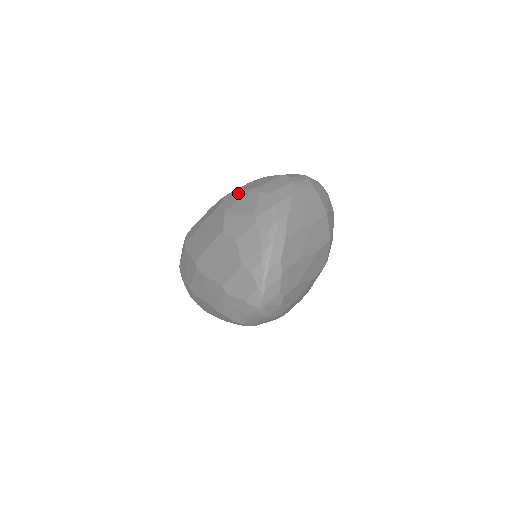
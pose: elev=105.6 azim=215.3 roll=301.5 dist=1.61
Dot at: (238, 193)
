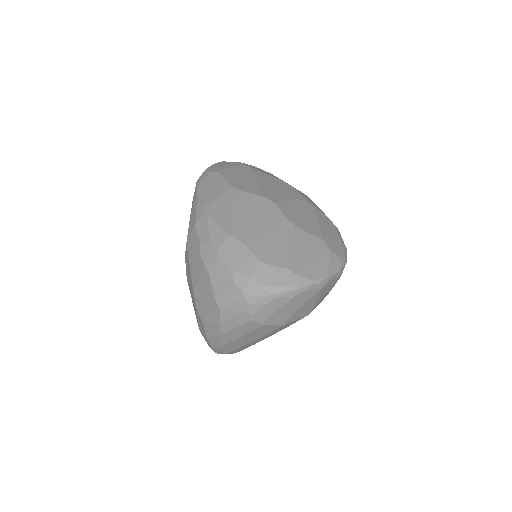
Dot at: (189, 270)
